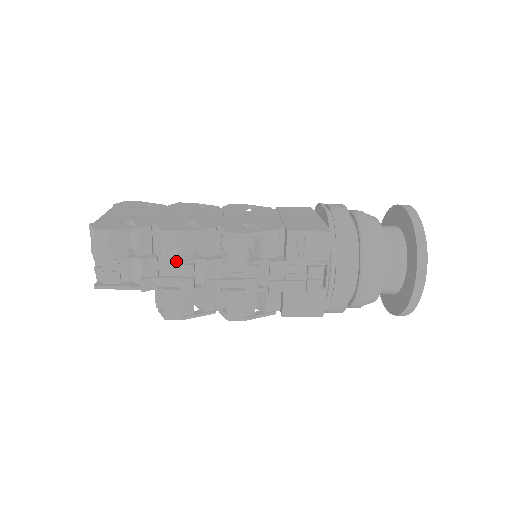
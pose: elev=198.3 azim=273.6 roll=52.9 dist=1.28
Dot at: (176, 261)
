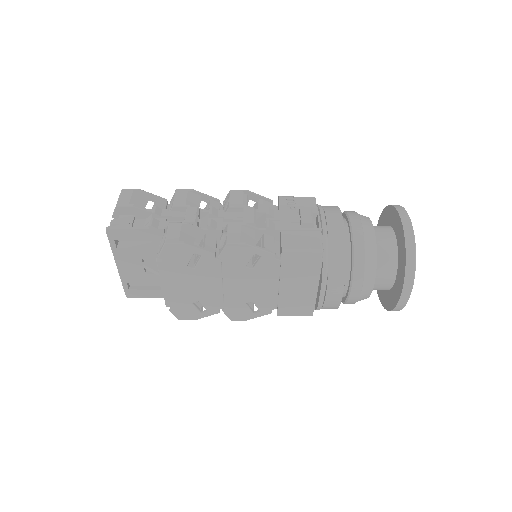
Dot at: (184, 205)
